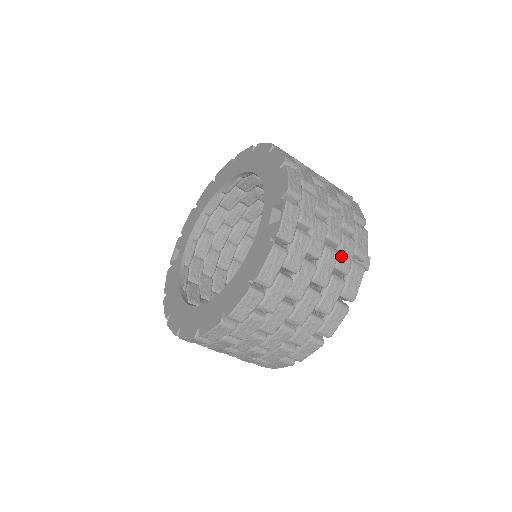
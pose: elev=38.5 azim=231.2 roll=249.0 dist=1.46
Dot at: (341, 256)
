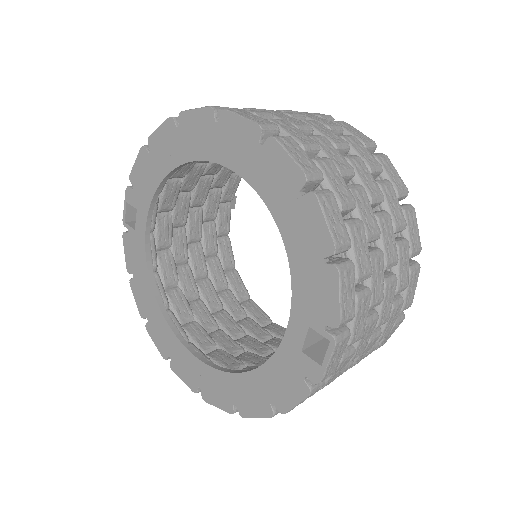
Dot at: (384, 332)
